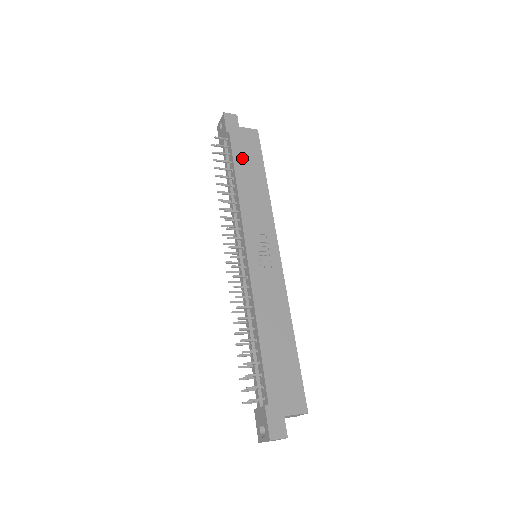
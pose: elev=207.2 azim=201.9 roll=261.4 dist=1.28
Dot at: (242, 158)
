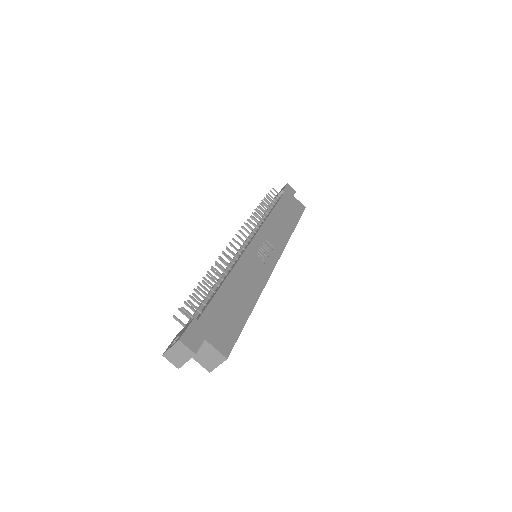
Dot at: (285, 207)
